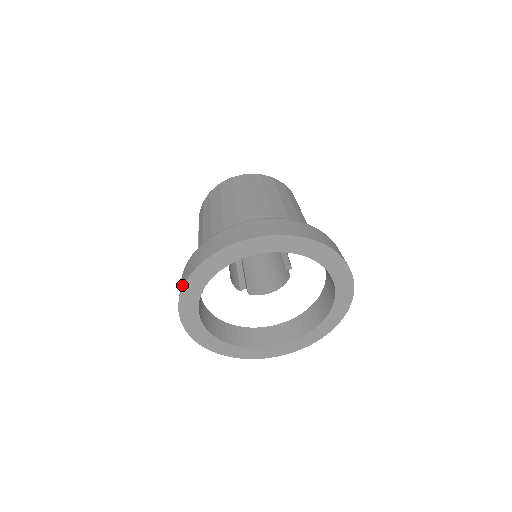
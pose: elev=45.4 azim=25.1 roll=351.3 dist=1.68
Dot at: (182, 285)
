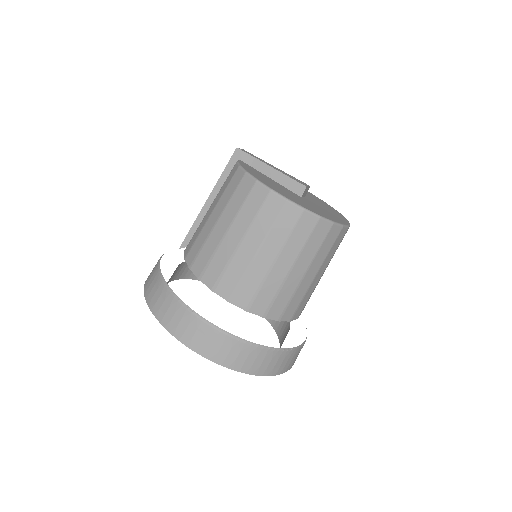
Dot at: (148, 300)
